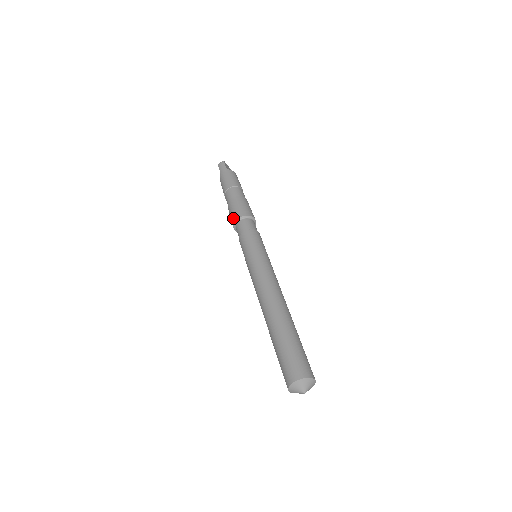
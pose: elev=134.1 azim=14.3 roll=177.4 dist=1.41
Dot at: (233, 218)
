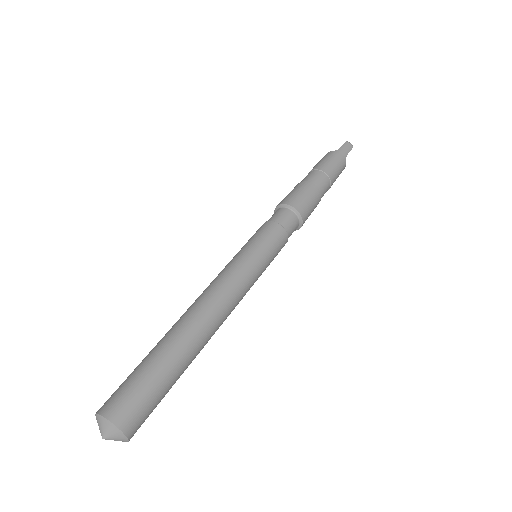
Dot at: (292, 199)
